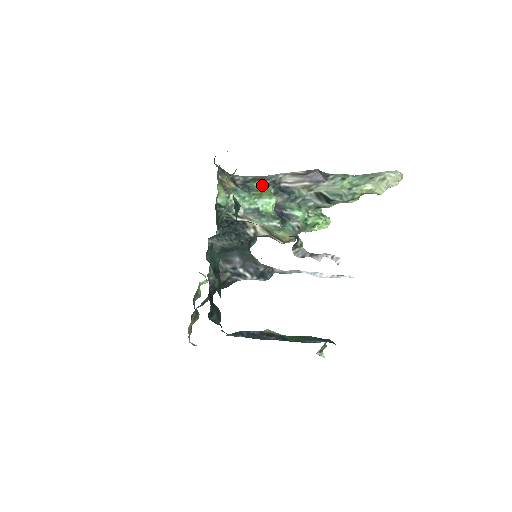
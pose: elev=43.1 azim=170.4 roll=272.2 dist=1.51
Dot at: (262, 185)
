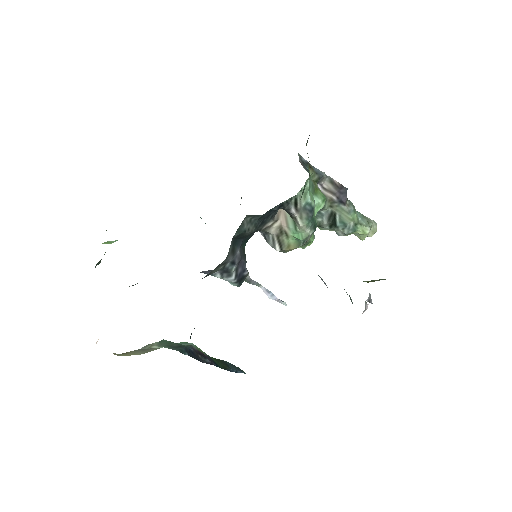
Dot at: (313, 177)
